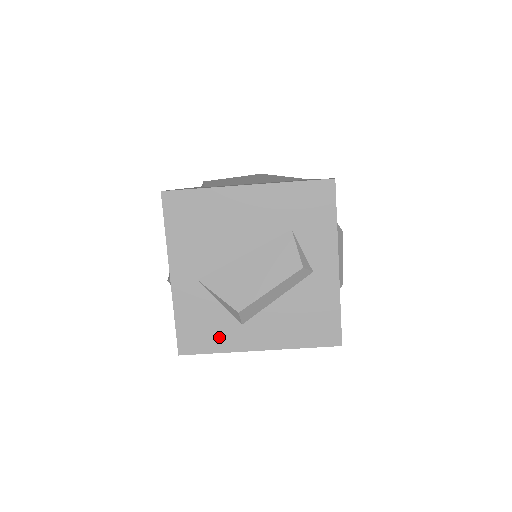
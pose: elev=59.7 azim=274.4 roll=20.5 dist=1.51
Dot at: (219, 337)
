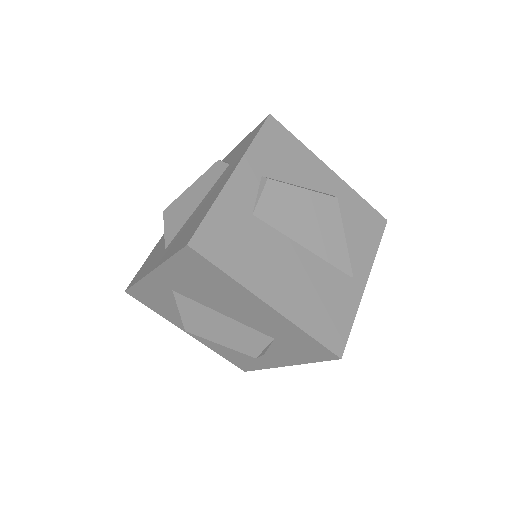
Dot at: (164, 311)
